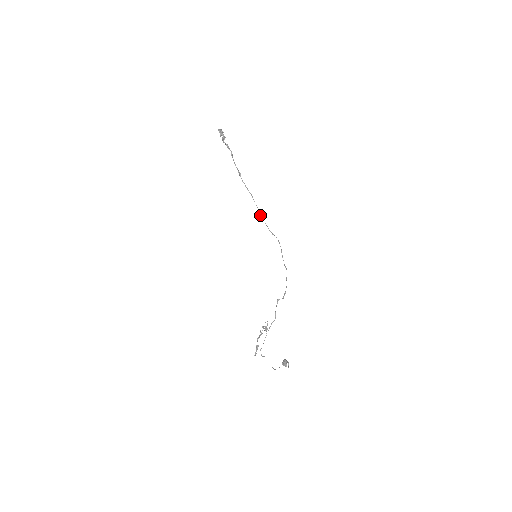
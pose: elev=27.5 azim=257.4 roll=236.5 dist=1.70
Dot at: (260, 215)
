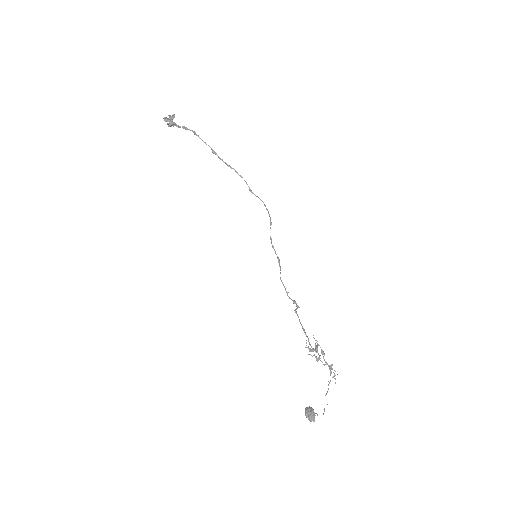
Dot at: occluded
